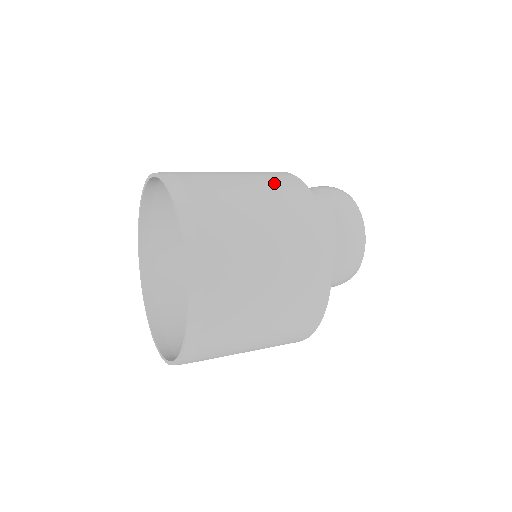
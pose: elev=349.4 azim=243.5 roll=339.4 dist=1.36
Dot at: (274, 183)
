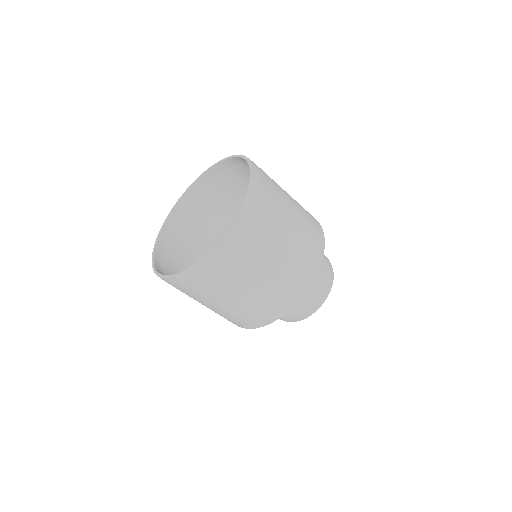
Dot at: (303, 208)
